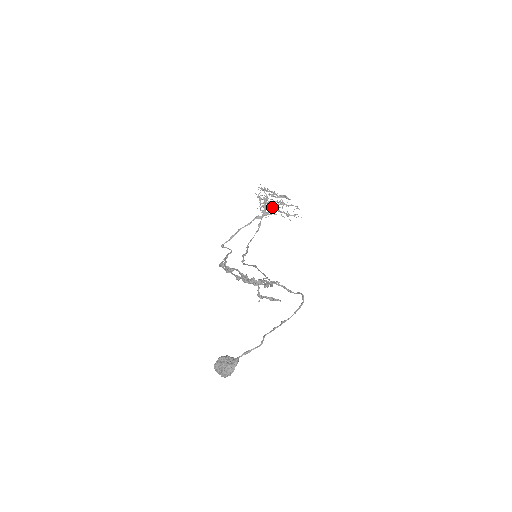
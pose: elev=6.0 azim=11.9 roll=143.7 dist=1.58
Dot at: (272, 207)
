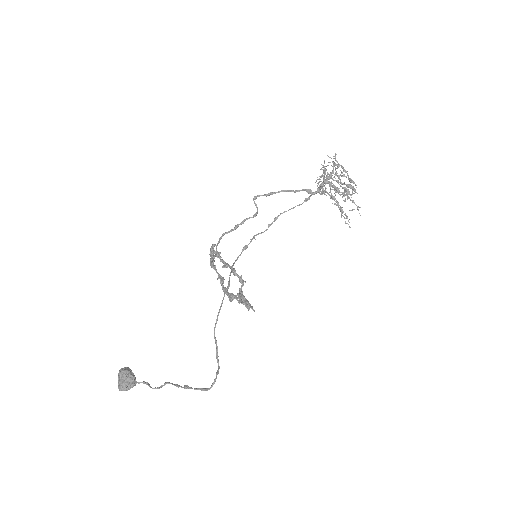
Dot at: (330, 191)
